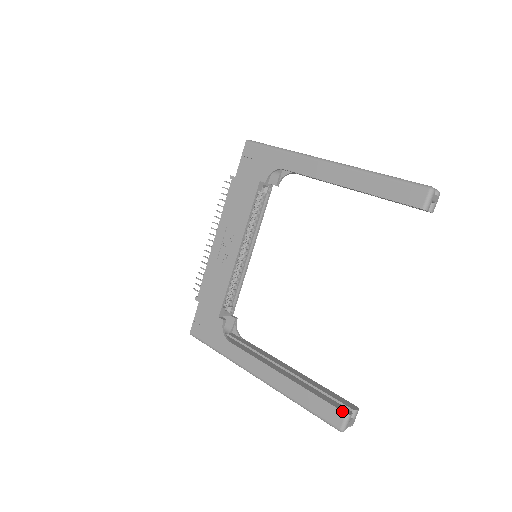
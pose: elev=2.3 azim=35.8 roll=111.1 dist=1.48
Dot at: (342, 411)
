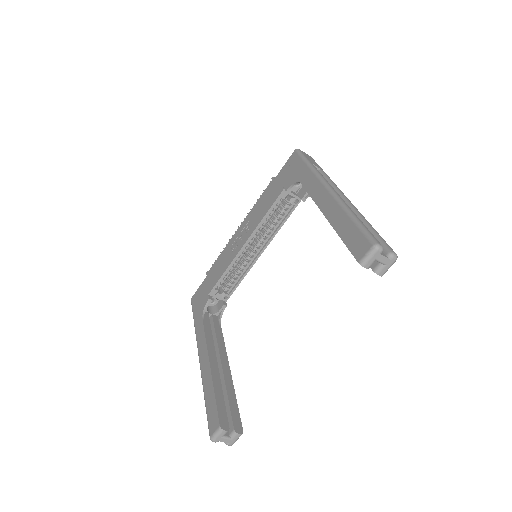
Dot at: (219, 422)
